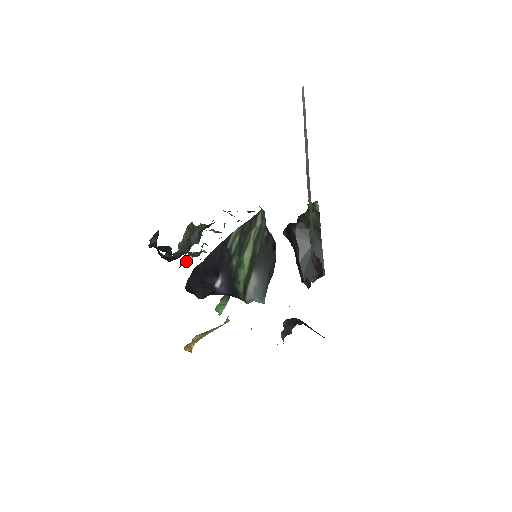
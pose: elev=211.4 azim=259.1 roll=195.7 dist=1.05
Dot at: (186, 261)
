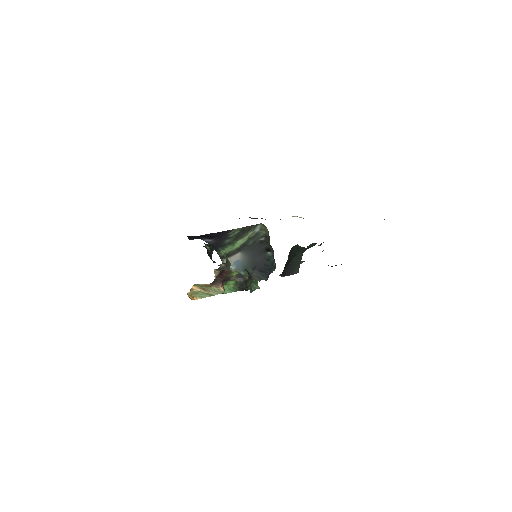
Dot at: occluded
